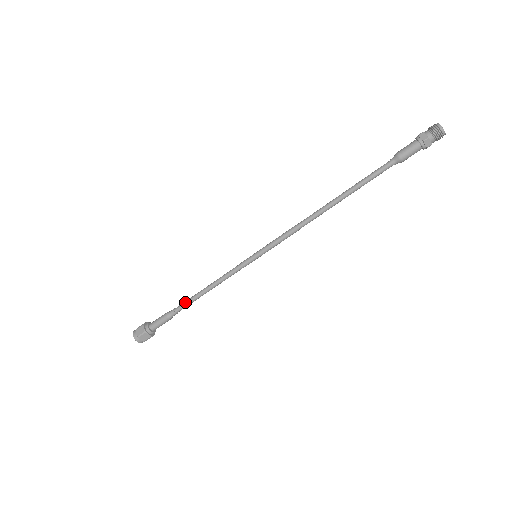
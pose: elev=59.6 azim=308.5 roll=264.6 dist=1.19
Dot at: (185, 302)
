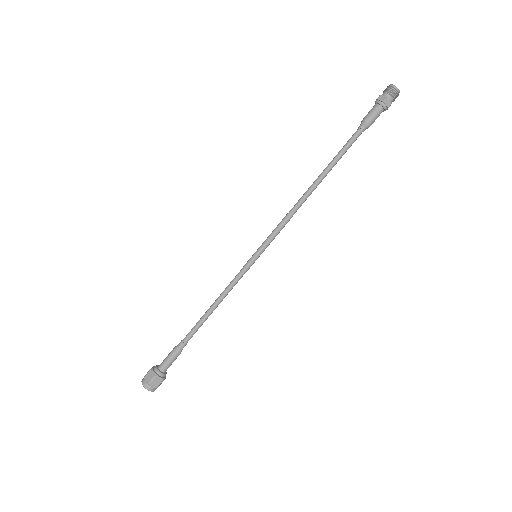
Dot at: (193, 328)
